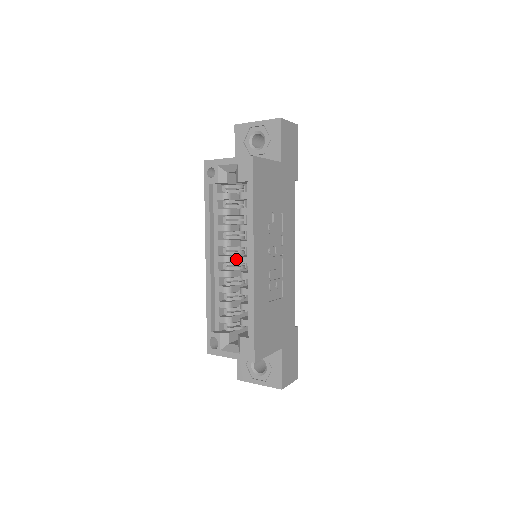
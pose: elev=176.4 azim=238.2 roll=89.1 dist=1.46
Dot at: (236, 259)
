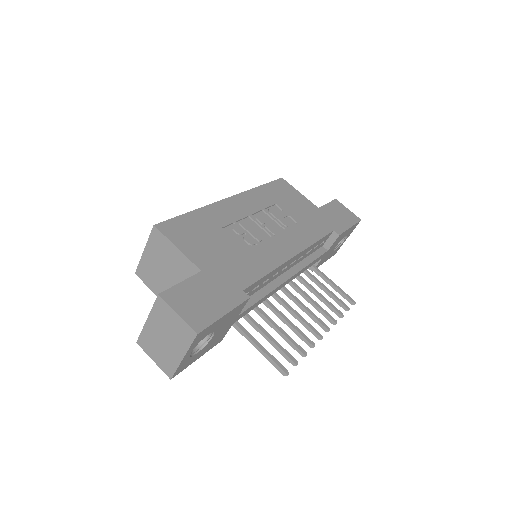
Dot at: occluded
